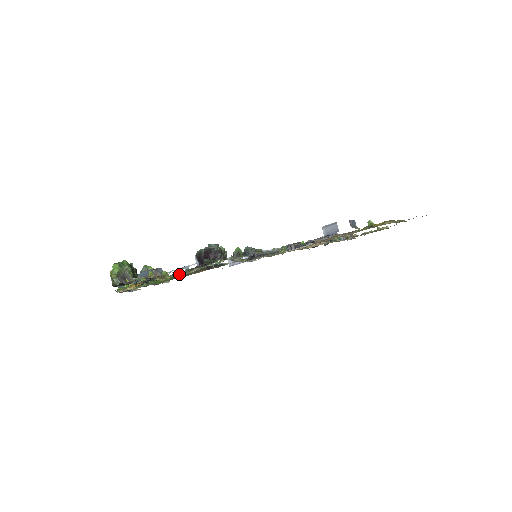
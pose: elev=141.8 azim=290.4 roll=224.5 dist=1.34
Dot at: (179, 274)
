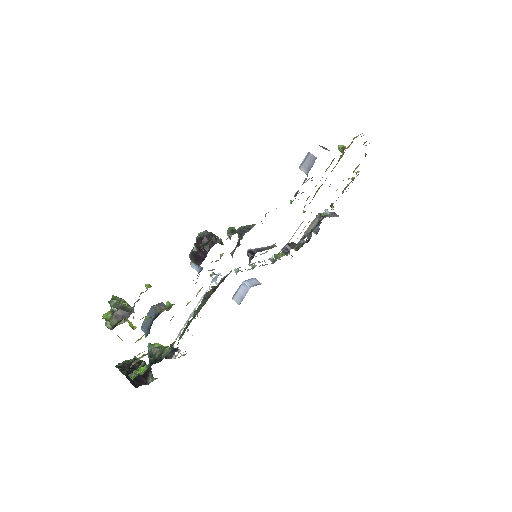
Dot at: occluded
